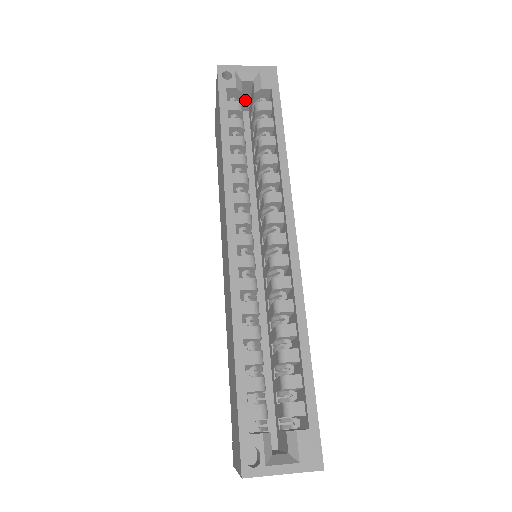
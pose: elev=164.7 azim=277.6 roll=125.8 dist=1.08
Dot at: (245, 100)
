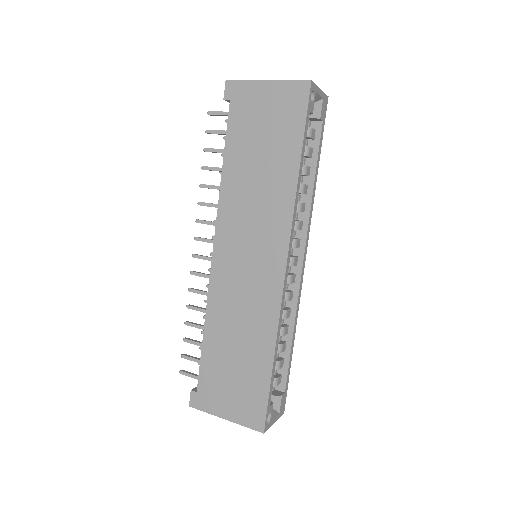
Dot at: occluded
